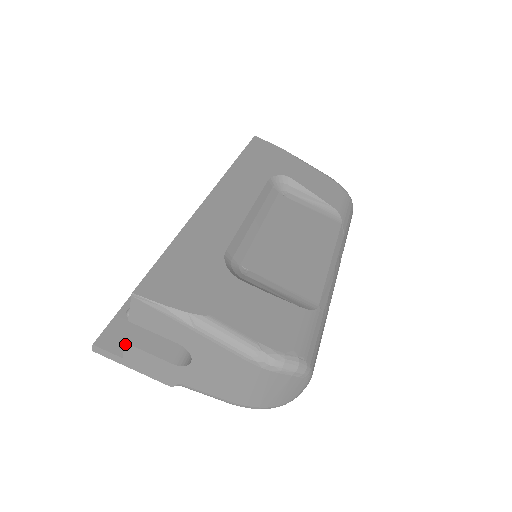
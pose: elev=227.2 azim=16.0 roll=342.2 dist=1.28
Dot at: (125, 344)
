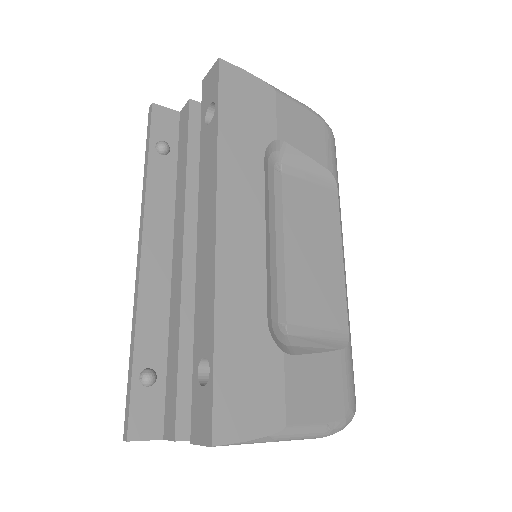
Dot at: (174, 441)
